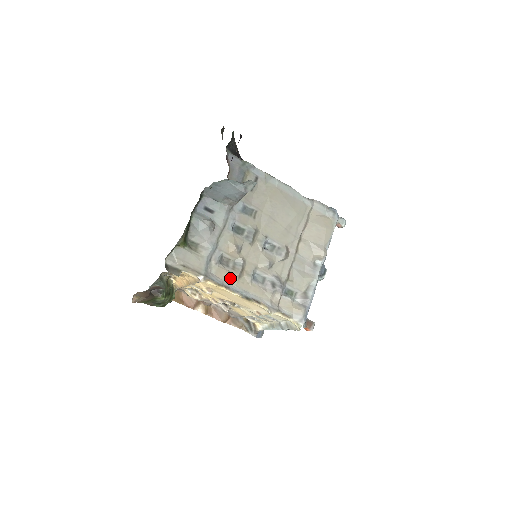
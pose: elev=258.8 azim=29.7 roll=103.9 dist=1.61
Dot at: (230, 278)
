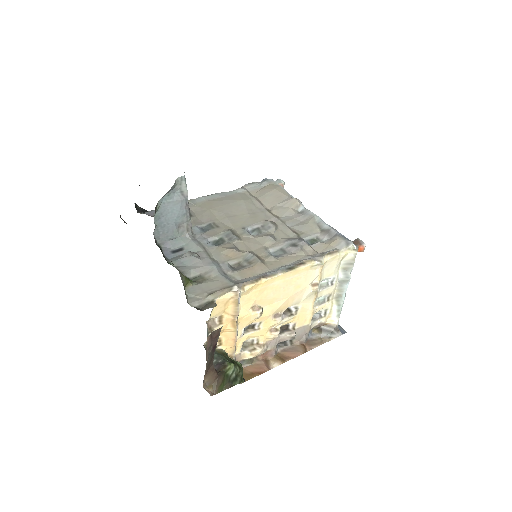
Dot at: (257, 270)
